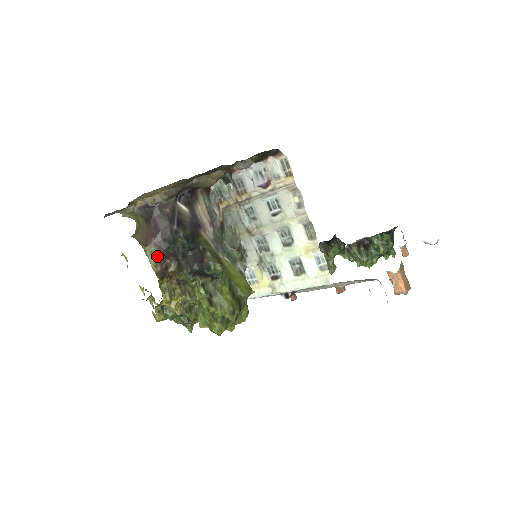
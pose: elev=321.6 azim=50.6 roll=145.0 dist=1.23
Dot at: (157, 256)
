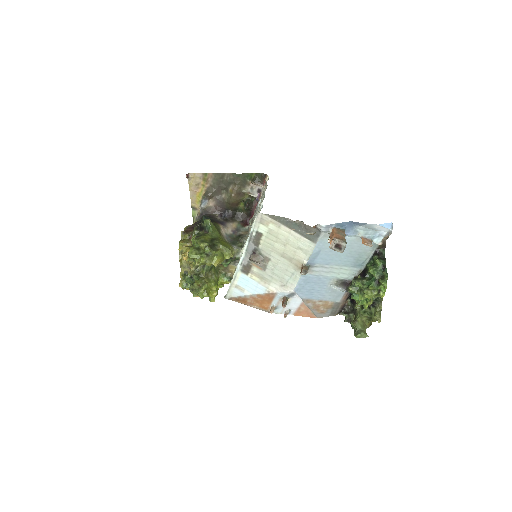
Dot at: (189, 226)
